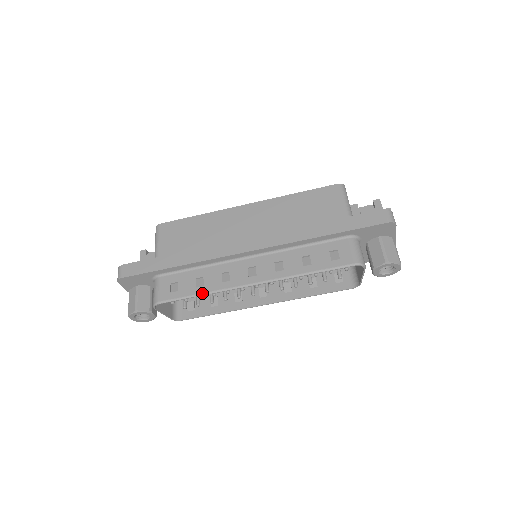
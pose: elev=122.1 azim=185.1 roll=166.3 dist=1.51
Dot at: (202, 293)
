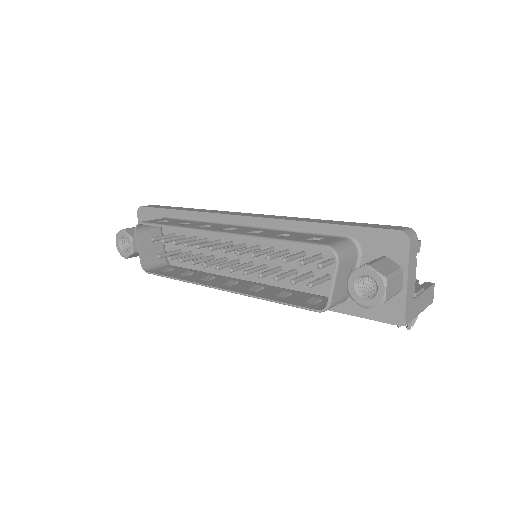
Dot at: (175, 225)
